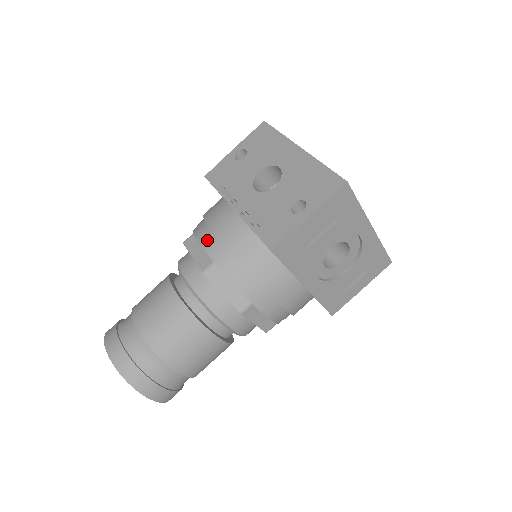
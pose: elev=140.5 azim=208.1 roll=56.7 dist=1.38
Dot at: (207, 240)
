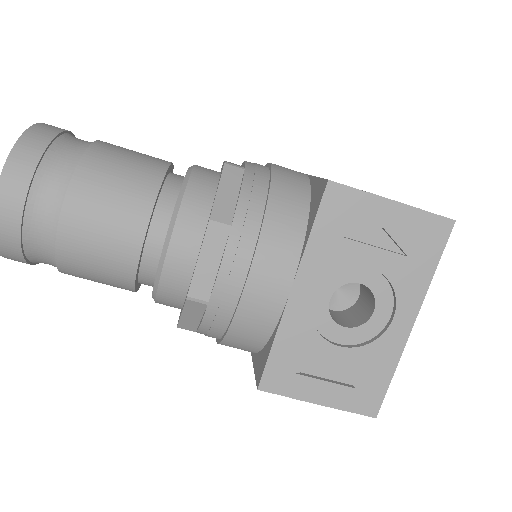
Dot at: (256, 163)
